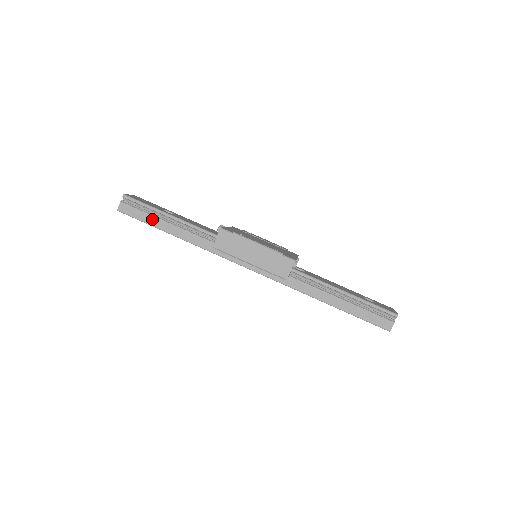
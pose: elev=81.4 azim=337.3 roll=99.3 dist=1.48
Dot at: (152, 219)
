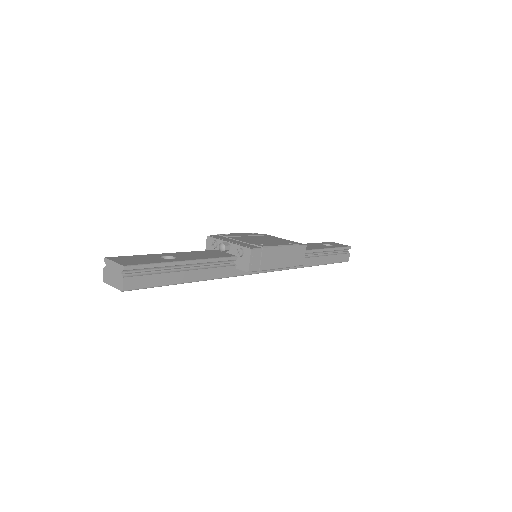
Dot at: (168, 277)
